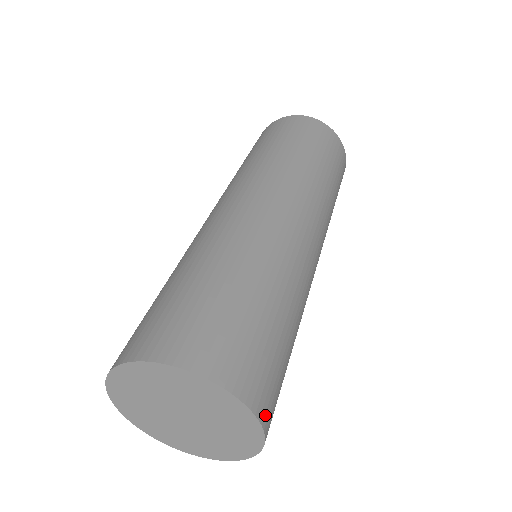
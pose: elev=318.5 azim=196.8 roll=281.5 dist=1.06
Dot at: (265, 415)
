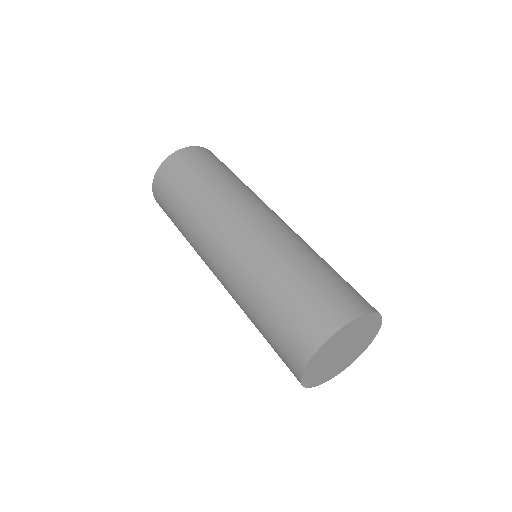
Dot at: occluded
